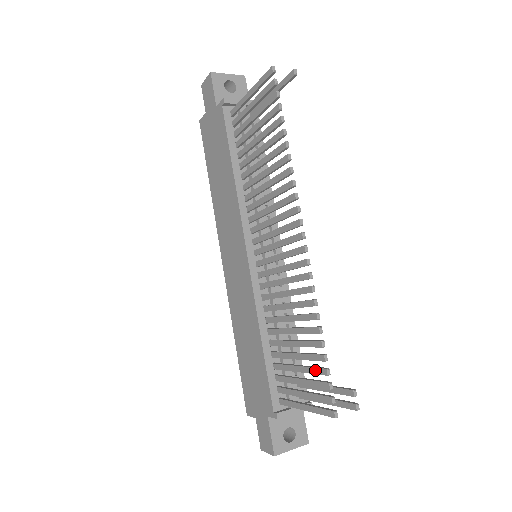
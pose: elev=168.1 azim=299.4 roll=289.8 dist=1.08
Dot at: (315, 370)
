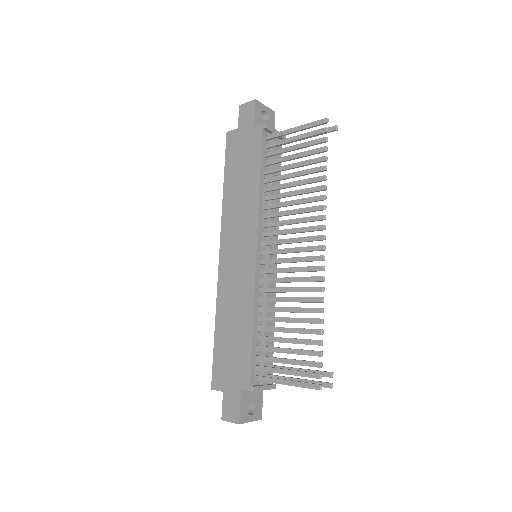
Dot at: (308, 352)
